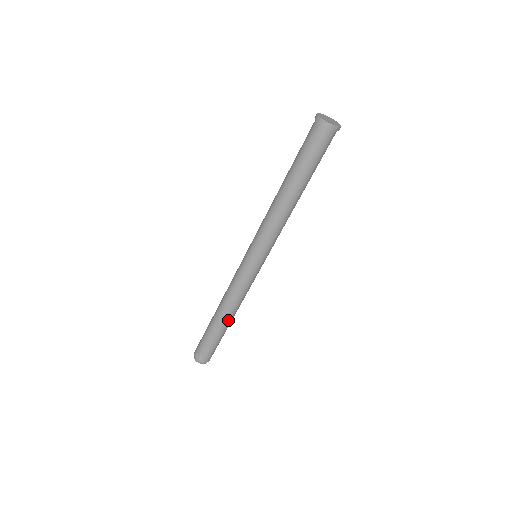
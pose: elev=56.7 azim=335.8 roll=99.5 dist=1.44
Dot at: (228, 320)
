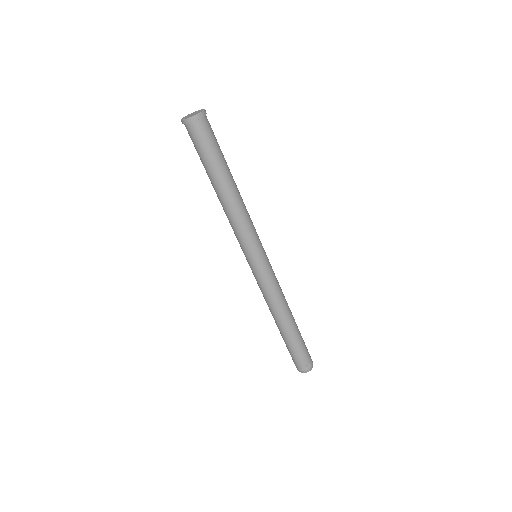
Dot at: (289, 321)
